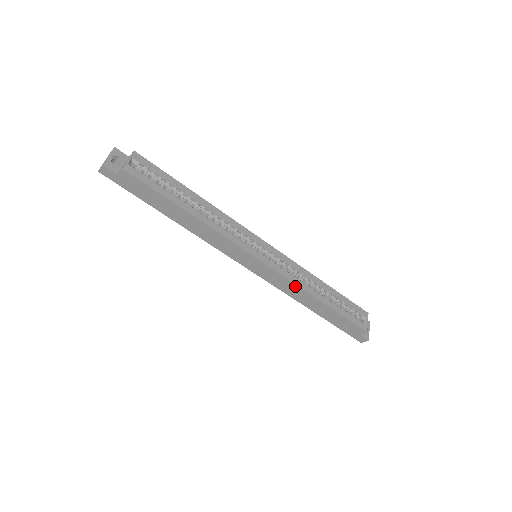
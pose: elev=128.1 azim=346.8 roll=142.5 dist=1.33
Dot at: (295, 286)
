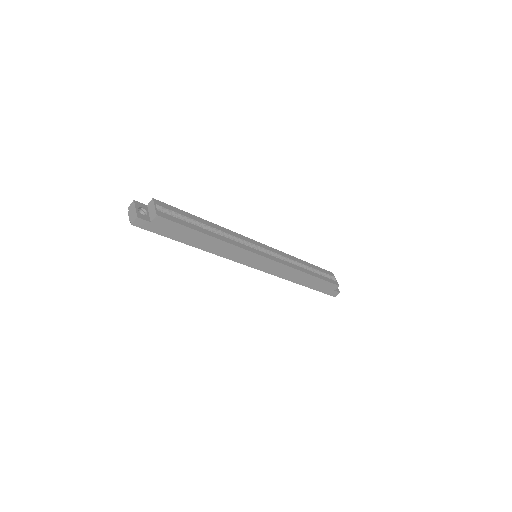
Dot at: (290, 269)
